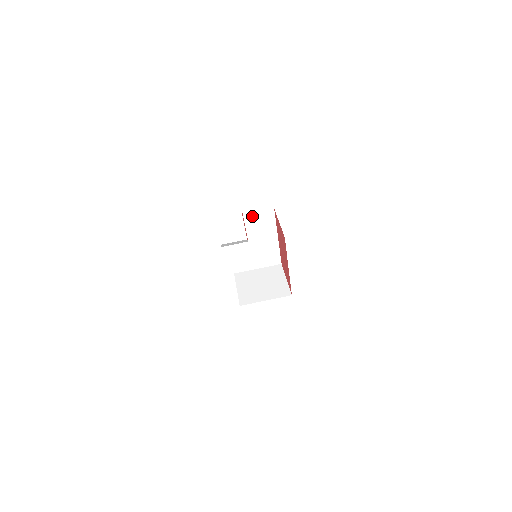
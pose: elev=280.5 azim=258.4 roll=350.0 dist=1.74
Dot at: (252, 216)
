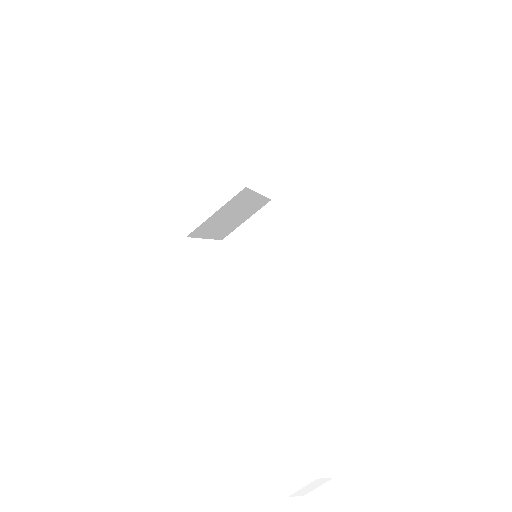
Dot at: (221, 209)
